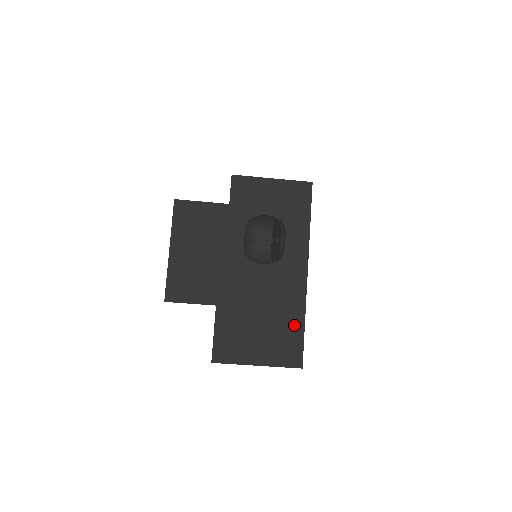
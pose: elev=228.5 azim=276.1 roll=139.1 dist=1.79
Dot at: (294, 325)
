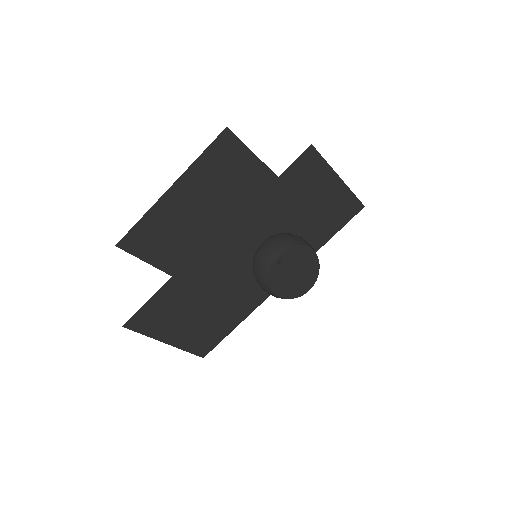
Dot at: (228, 323)
